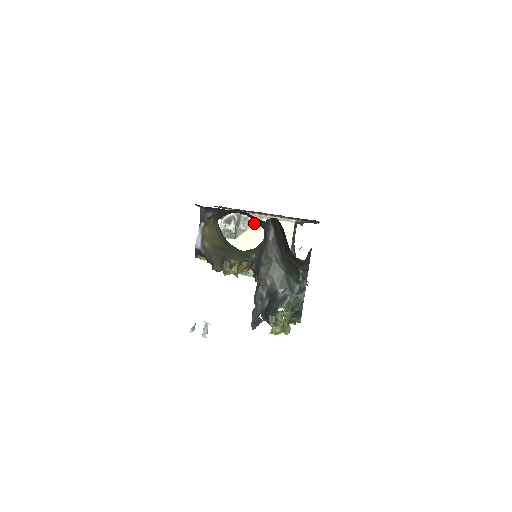
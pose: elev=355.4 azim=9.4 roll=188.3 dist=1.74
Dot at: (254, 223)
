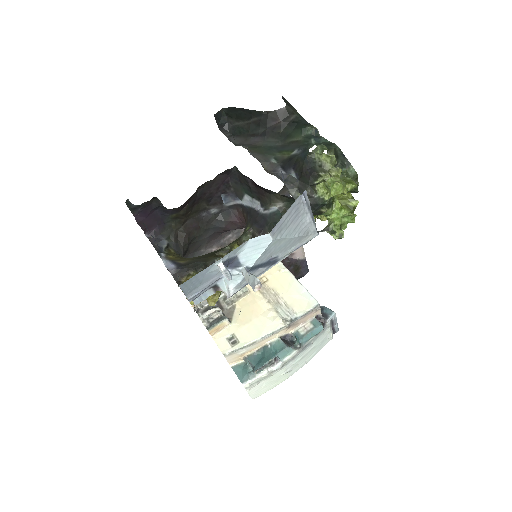
Dot at: (237, 294)
